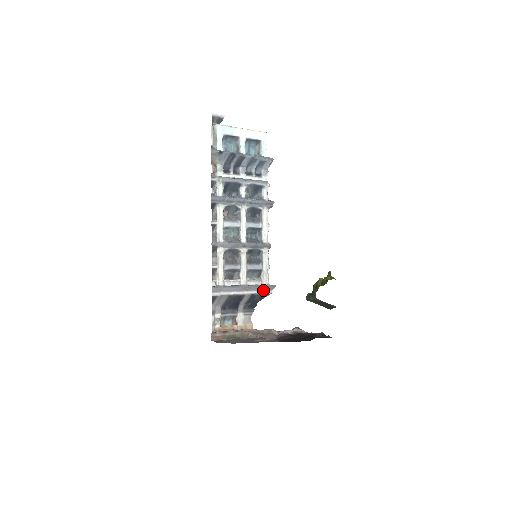
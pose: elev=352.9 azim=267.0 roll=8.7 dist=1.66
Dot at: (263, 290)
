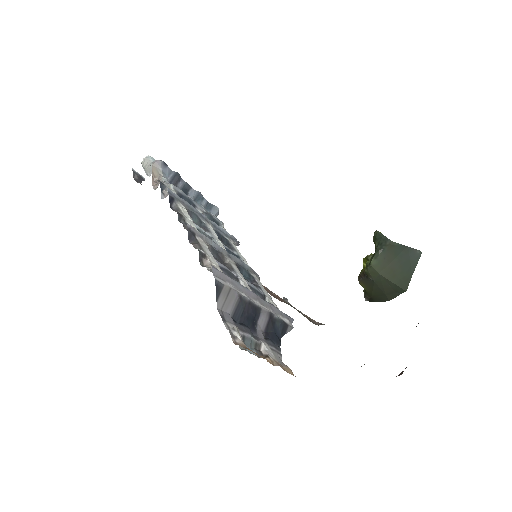
Dot at: (281, 317)
